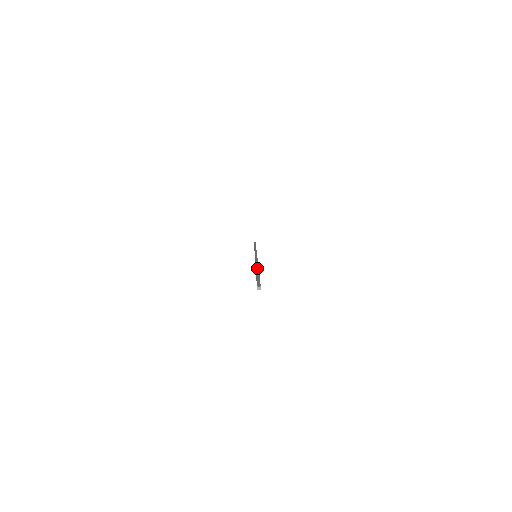
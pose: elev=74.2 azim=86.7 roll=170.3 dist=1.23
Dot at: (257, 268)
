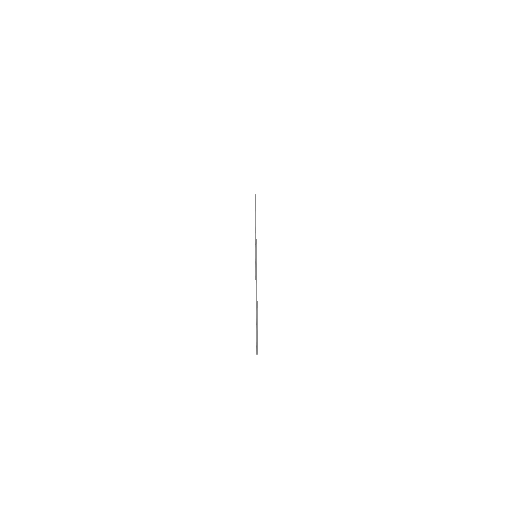
Dot at: (256, 303)
